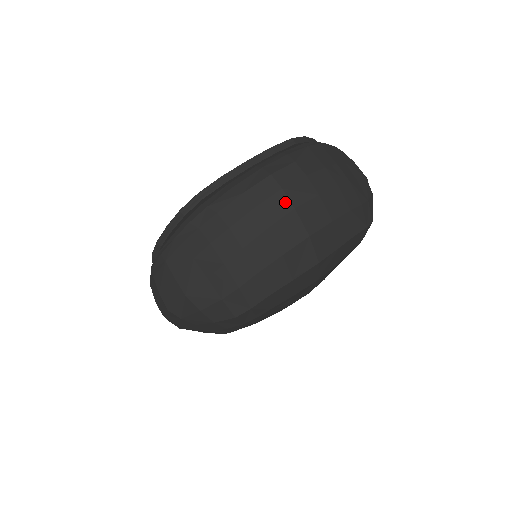
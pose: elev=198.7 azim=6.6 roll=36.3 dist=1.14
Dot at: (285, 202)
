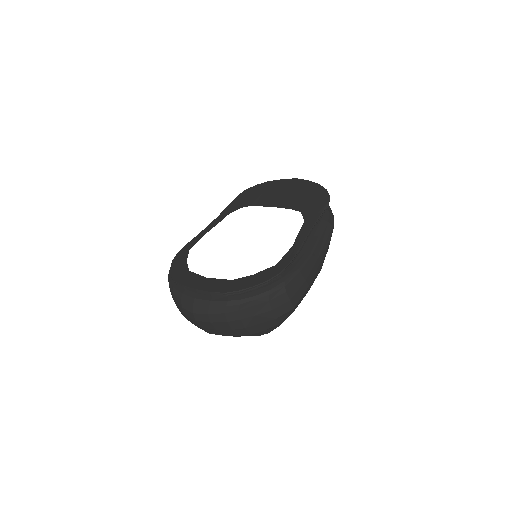
Dot at: (197, 323)
